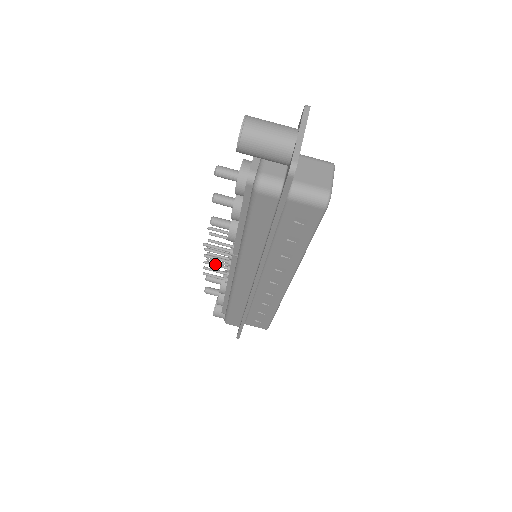
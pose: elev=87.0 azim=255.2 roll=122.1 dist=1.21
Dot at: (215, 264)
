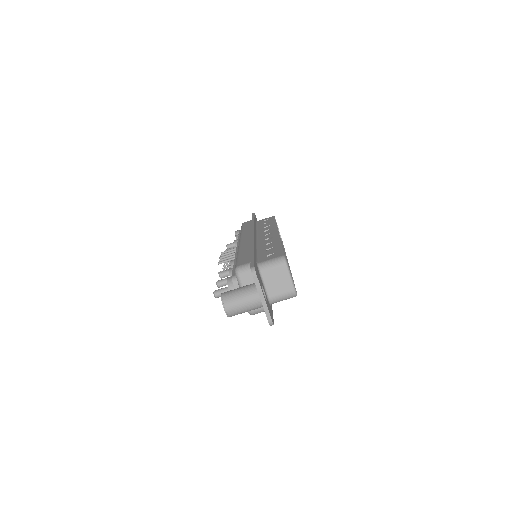
Dot at: occluded
